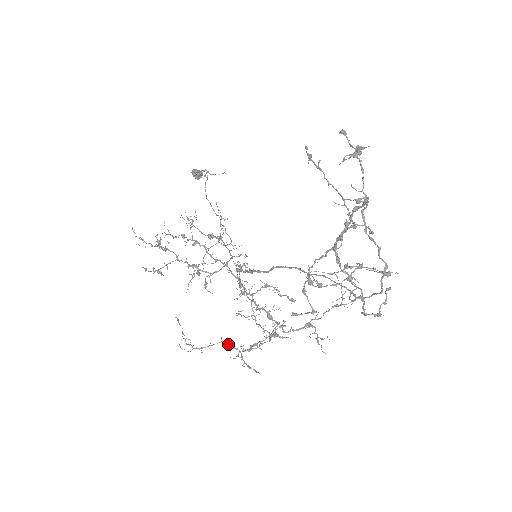
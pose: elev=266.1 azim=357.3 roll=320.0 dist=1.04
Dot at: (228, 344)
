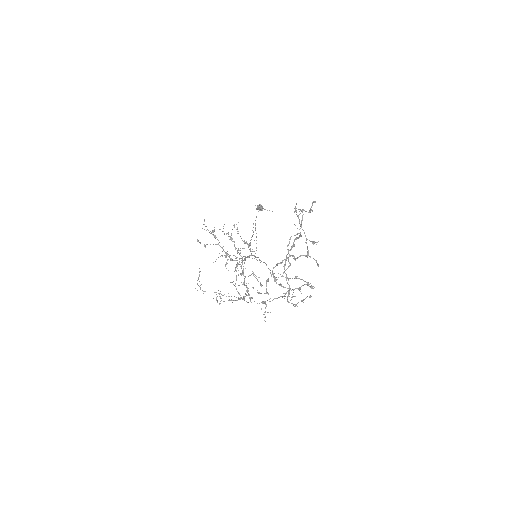
Dot at: occluded
